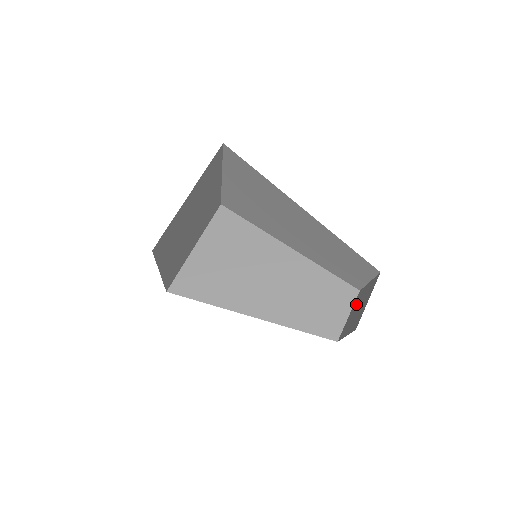
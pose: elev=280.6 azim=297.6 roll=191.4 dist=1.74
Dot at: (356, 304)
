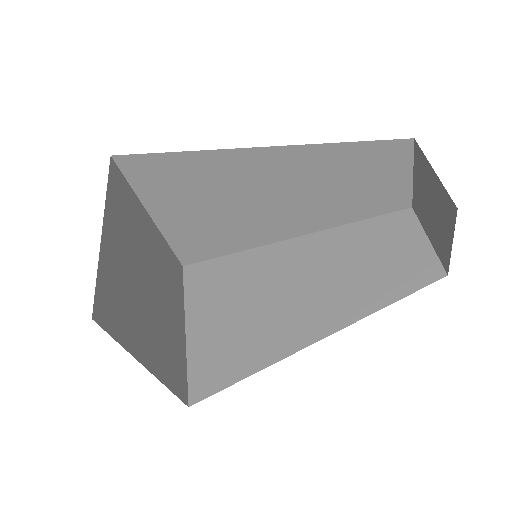
Dot at: (423, 215)
